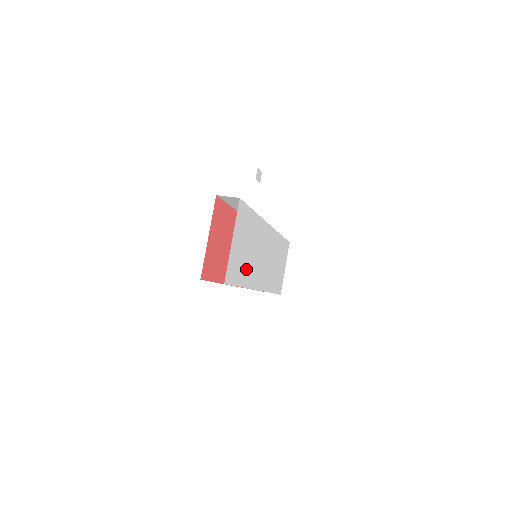
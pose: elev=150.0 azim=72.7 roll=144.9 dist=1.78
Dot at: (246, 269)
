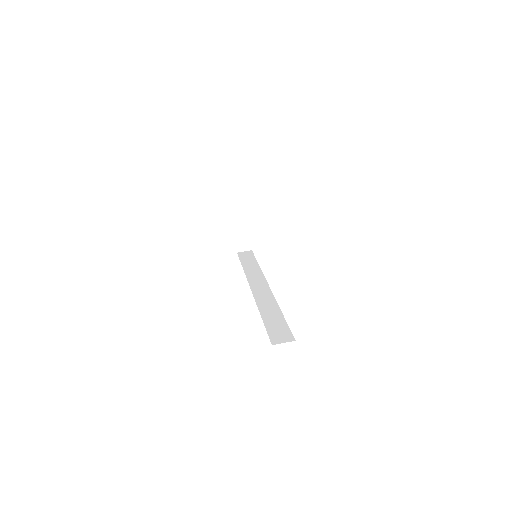
Dot at: occluded
